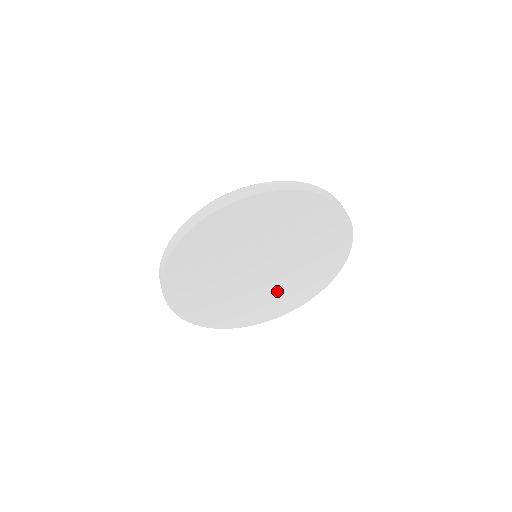
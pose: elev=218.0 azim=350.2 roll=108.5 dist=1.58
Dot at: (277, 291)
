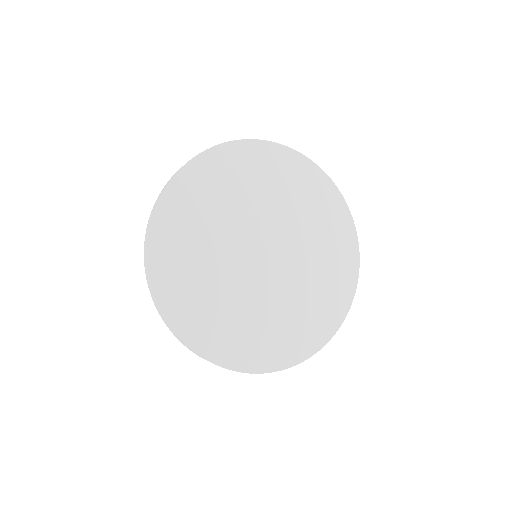
Dot at: (302, 292)
